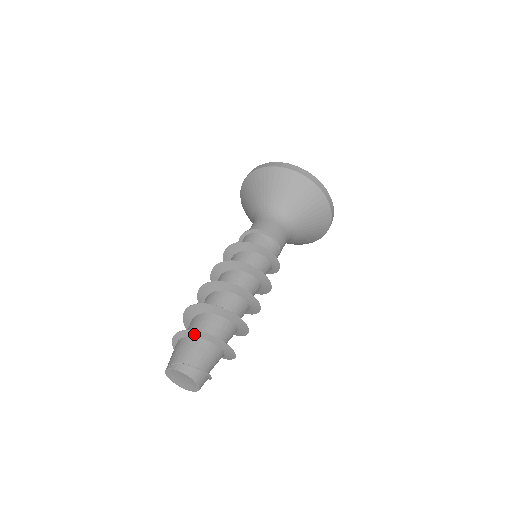
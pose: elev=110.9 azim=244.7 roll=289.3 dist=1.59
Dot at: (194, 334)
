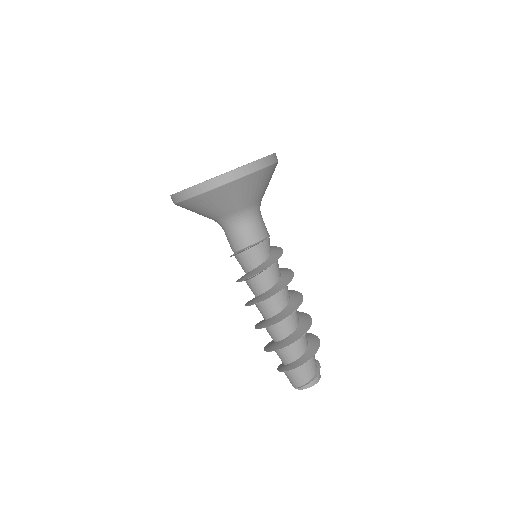
Dot at: (299, 366)
